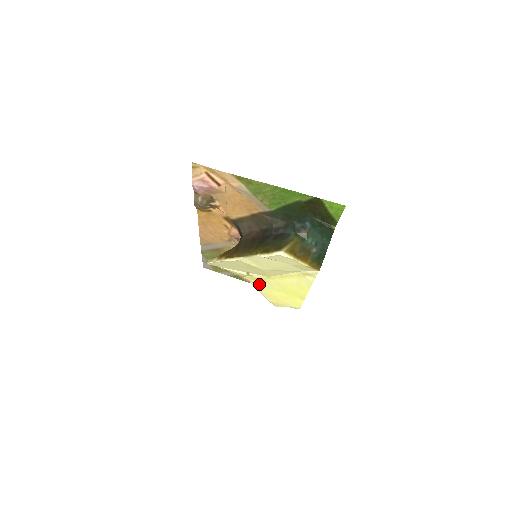
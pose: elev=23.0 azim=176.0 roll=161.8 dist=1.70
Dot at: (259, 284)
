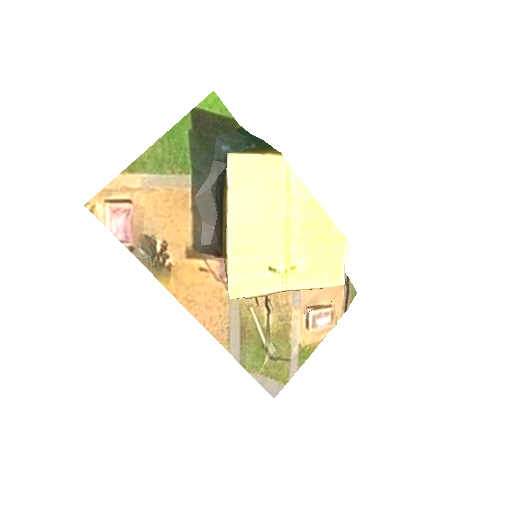
Dot at: (297, 276)
